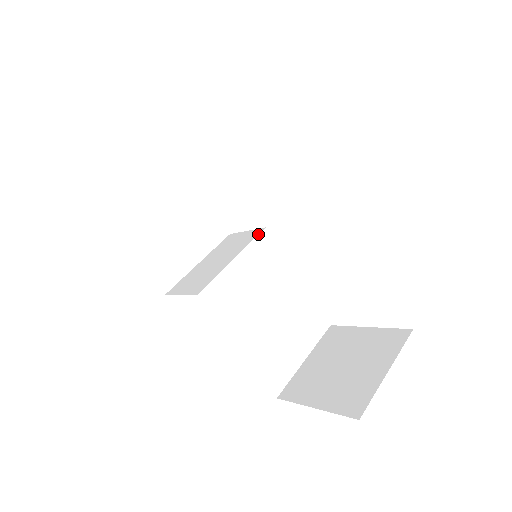
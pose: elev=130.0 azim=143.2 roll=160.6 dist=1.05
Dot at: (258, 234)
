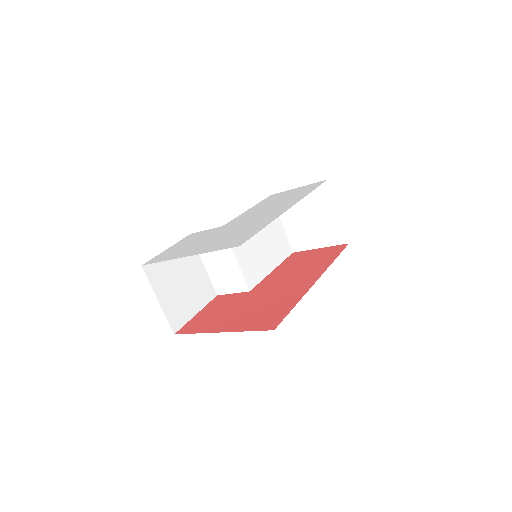
Dot at: occluded
